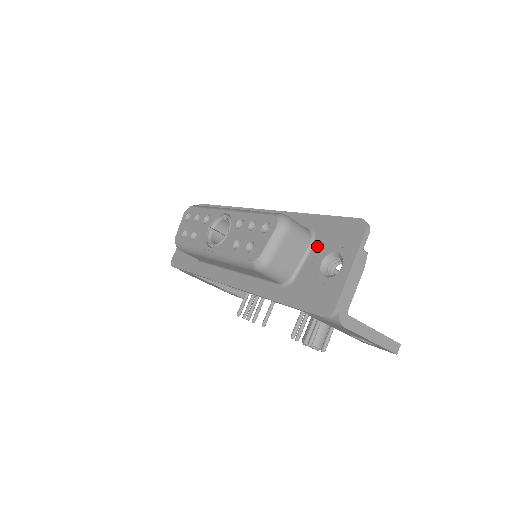
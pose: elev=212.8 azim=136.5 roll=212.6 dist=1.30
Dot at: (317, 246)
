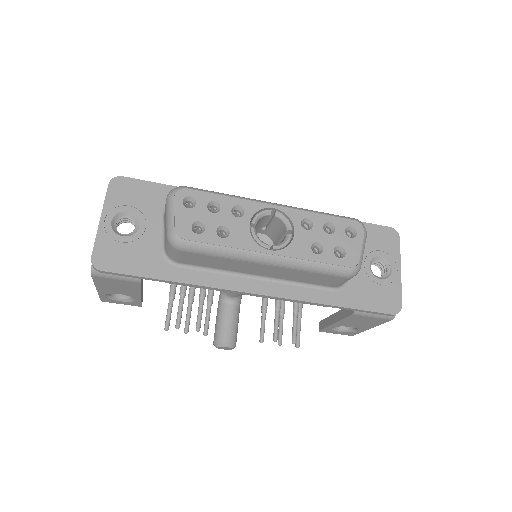
Dot at: occluded
